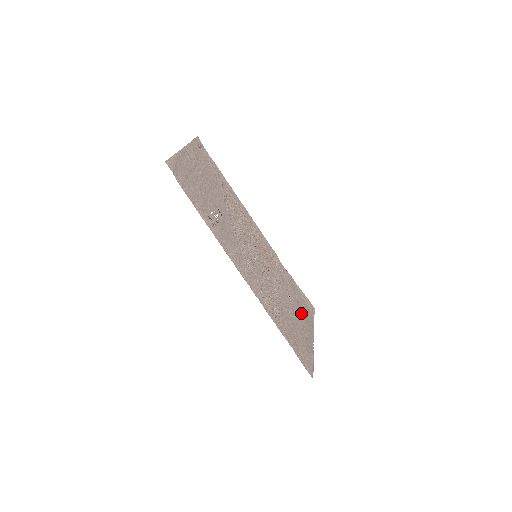
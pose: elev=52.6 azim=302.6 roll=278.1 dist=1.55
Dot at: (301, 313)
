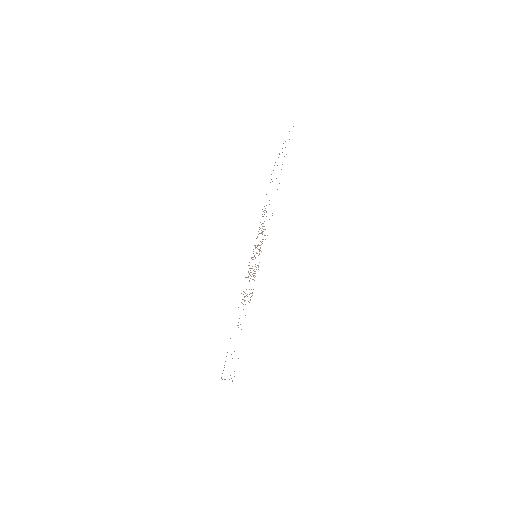
Dot at: occluded
